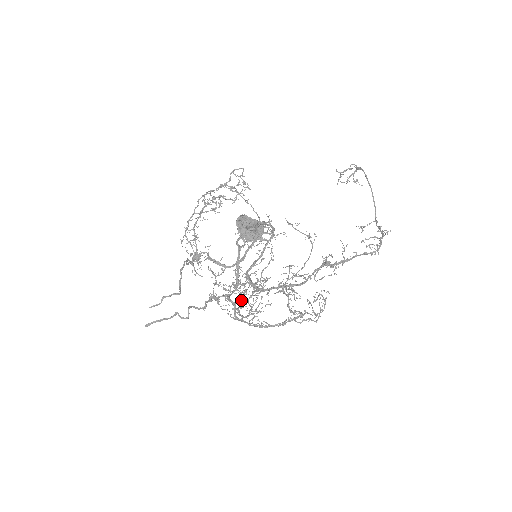
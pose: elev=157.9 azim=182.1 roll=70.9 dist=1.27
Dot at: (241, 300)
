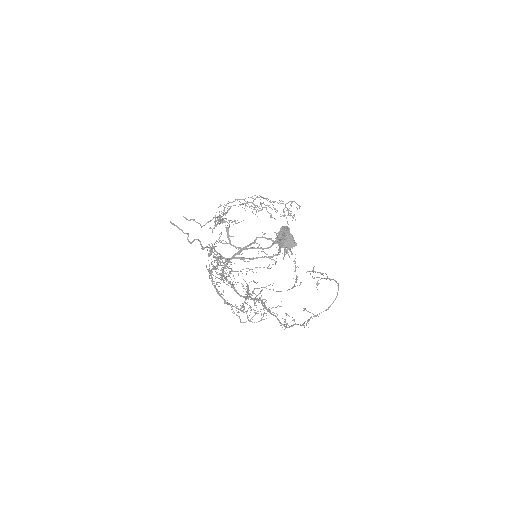
Dot at: occluded
